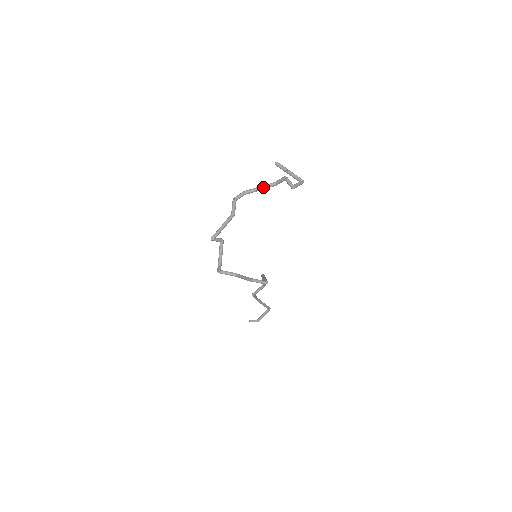
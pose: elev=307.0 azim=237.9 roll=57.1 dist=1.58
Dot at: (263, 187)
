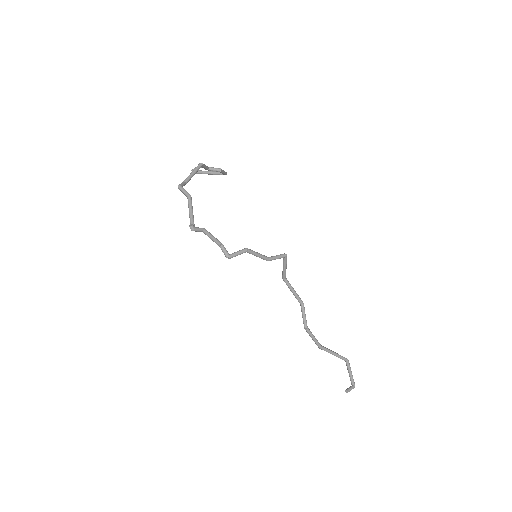
Dot at: (194, 170)
